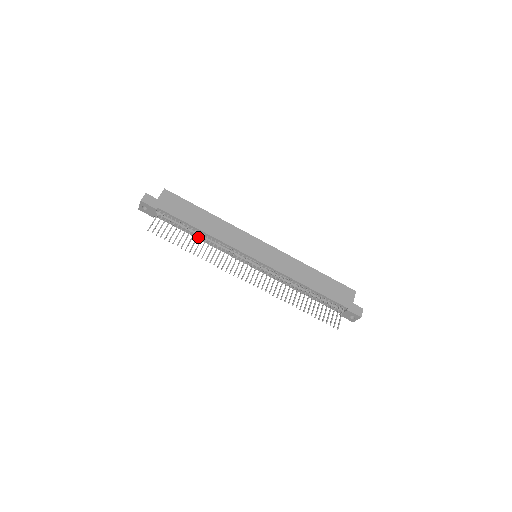
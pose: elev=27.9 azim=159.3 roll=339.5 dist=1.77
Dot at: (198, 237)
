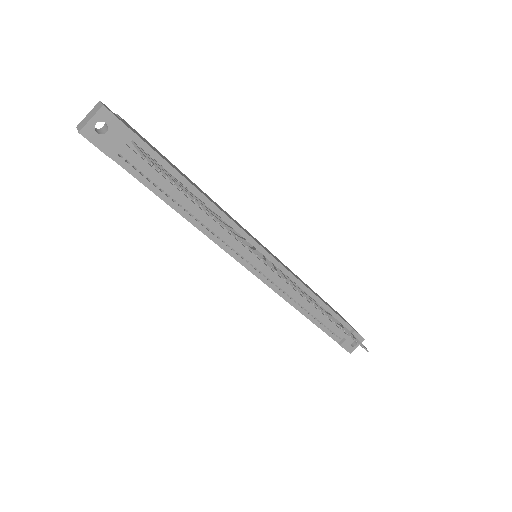
Dot at: (185, 212)
